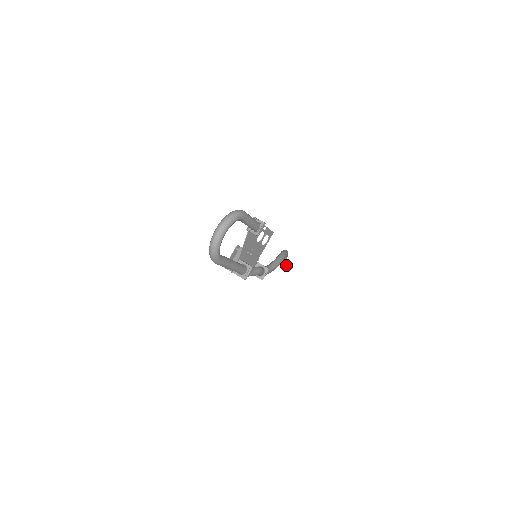
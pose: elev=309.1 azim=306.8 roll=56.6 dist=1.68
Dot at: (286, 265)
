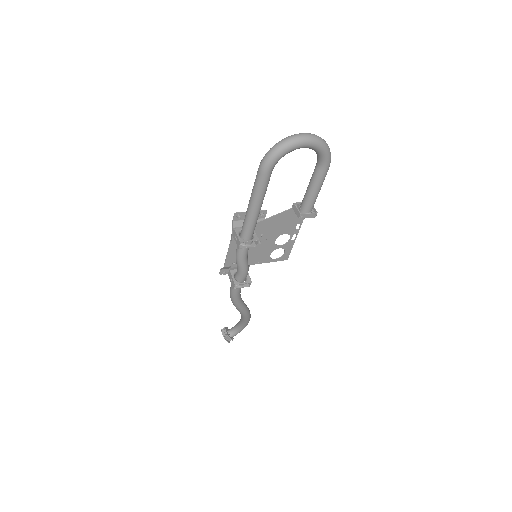
Dot at: (228, 341)
